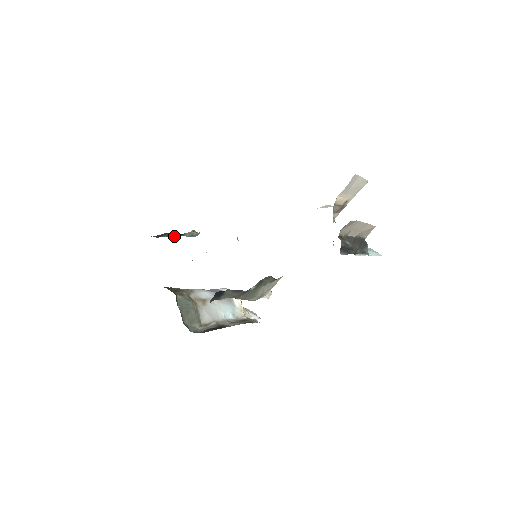
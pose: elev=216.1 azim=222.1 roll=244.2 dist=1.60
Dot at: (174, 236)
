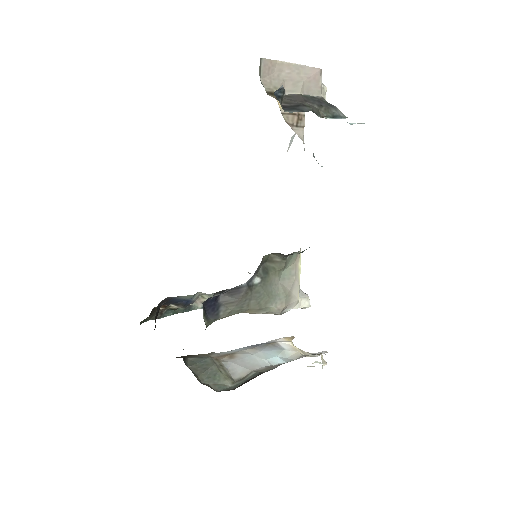
Dot at: occluded
